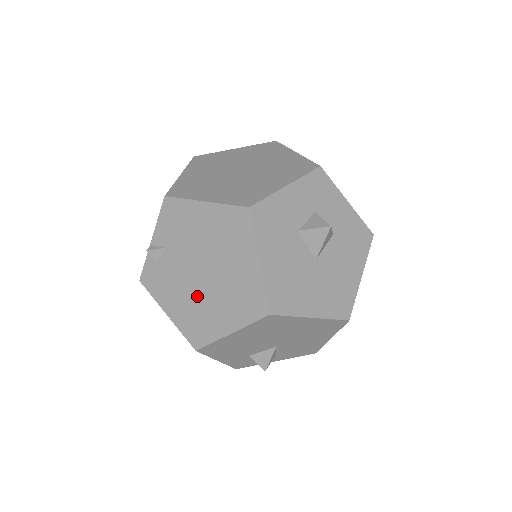
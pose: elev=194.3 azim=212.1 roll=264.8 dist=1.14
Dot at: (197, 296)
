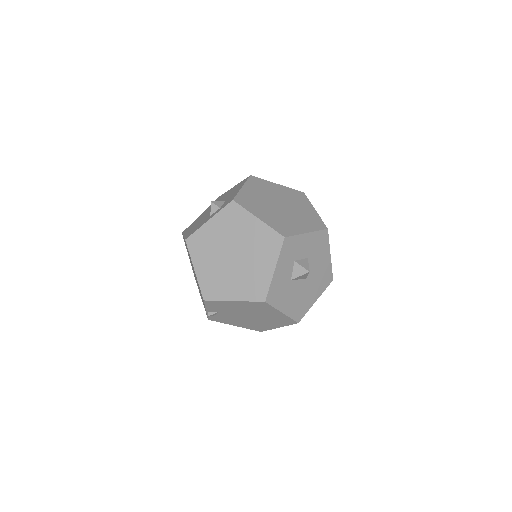
Dot at: (251, 322)
